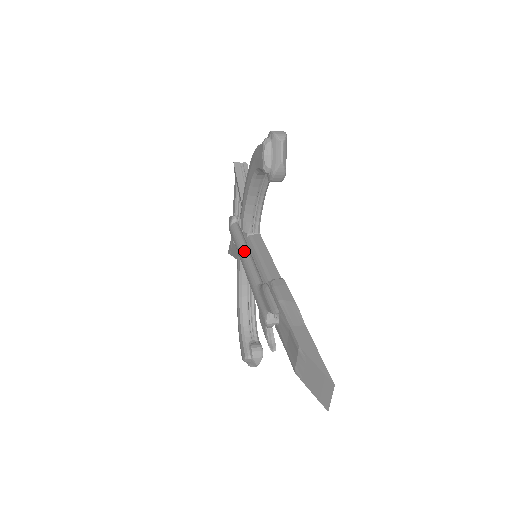
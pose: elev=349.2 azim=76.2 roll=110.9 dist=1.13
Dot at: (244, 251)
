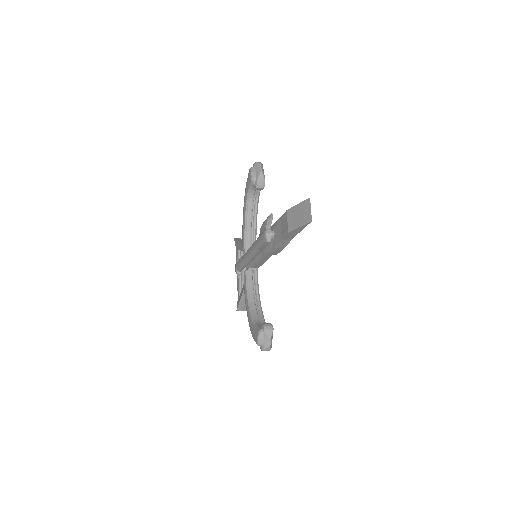
Dot at: occluded
